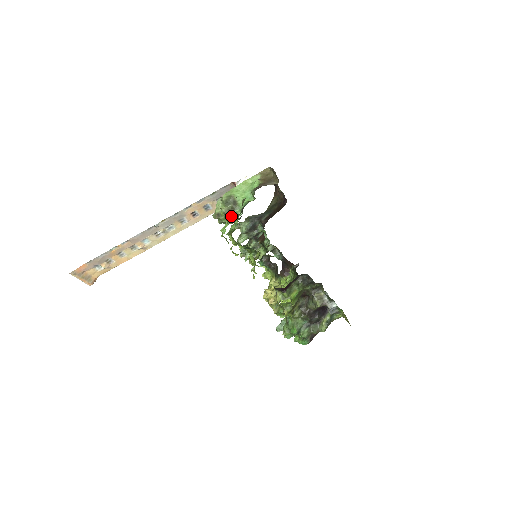
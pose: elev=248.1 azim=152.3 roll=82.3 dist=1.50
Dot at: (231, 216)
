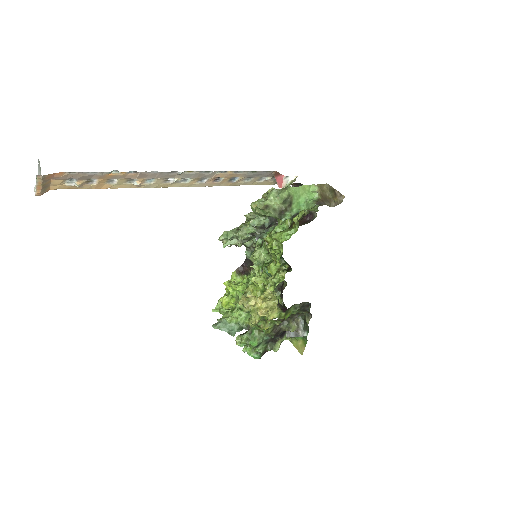
Dot at: (279, 215)
